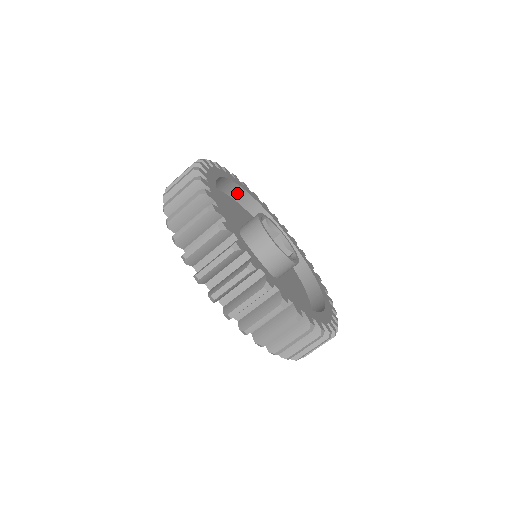
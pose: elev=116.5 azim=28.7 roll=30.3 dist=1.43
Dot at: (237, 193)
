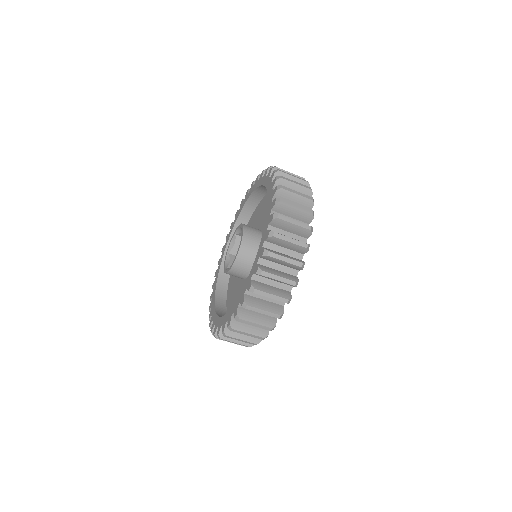
Dot at: occluded
